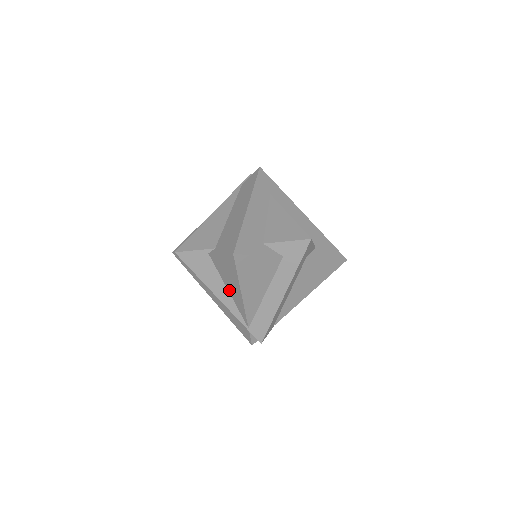
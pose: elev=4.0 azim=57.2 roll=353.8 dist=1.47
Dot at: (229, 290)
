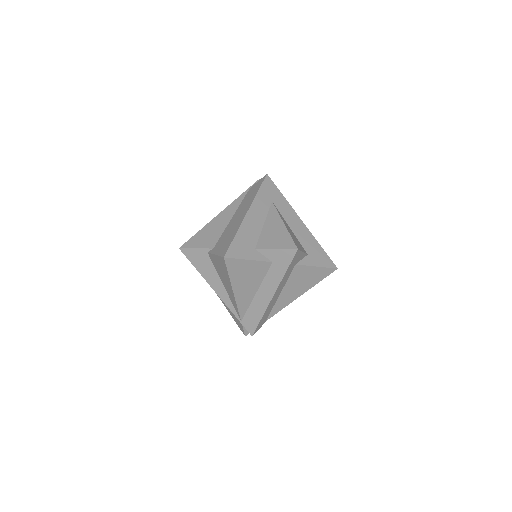
Dot at: (224, 286)
